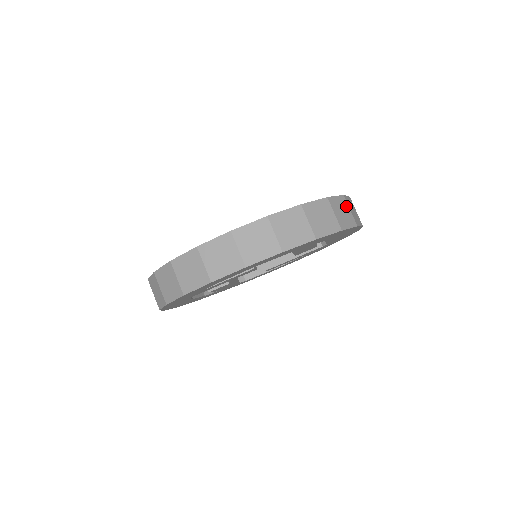
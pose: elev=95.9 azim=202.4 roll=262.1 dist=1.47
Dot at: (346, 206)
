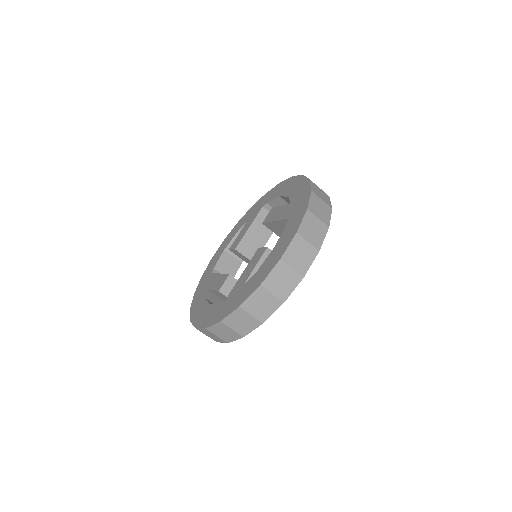
Dot at: (266, 294)
